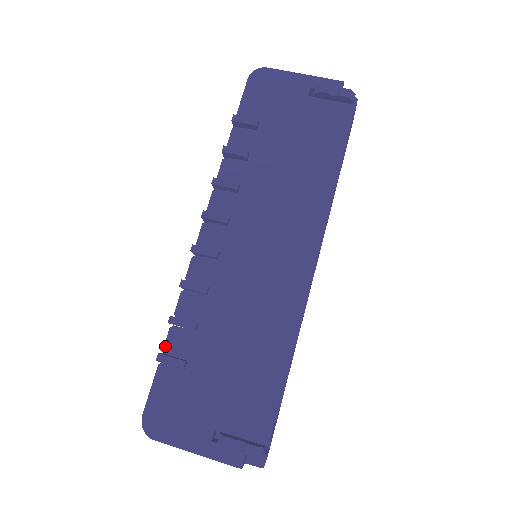
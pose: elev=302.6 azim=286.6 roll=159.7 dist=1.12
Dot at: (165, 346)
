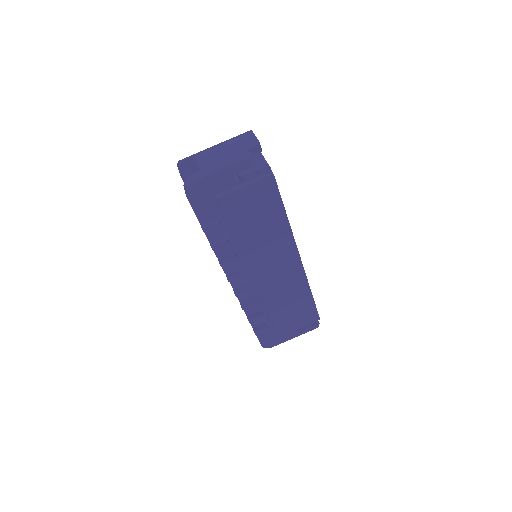
Dot at: (252, 325)
